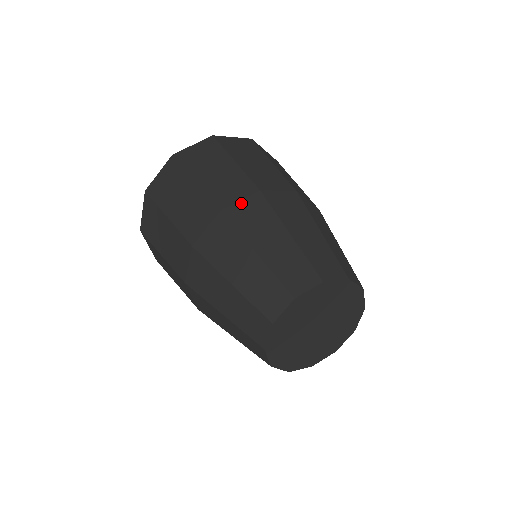
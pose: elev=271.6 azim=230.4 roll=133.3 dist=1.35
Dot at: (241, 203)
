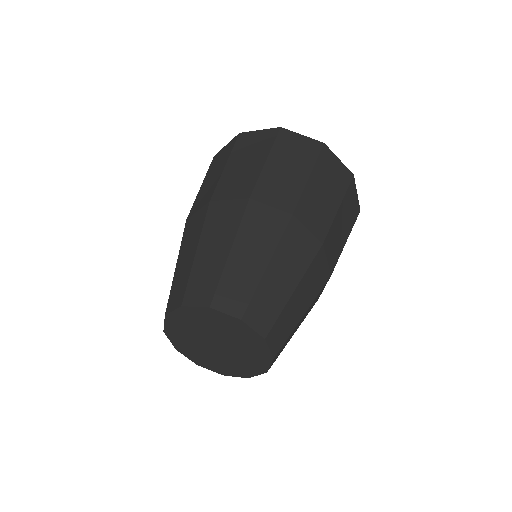
Dot at: (269, 208)
